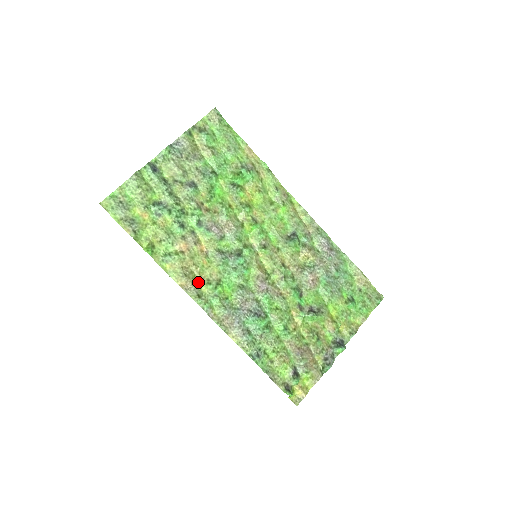
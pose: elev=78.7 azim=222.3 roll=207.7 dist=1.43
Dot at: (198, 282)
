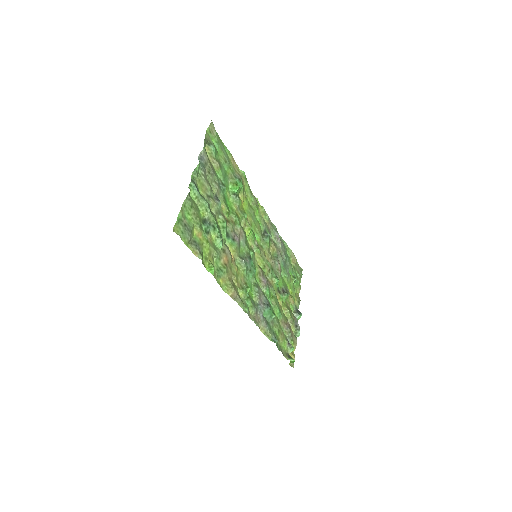
Dot at: (237, 289)
